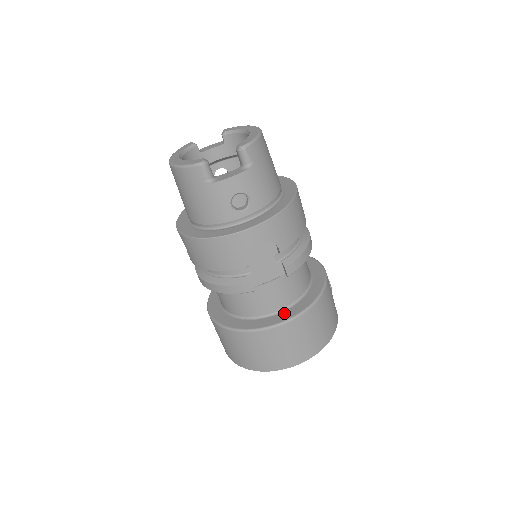
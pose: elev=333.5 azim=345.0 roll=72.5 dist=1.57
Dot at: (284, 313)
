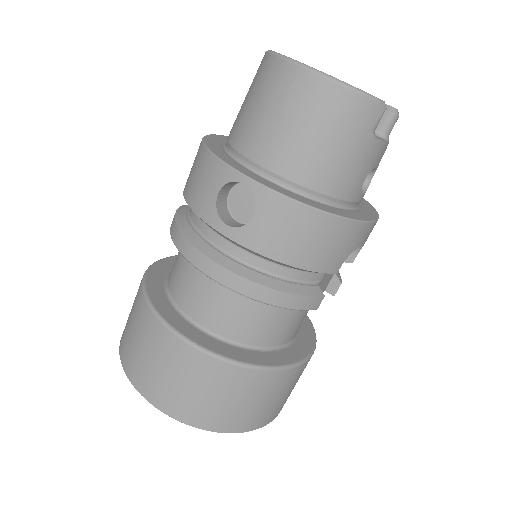
Dot at: (298, 344)
